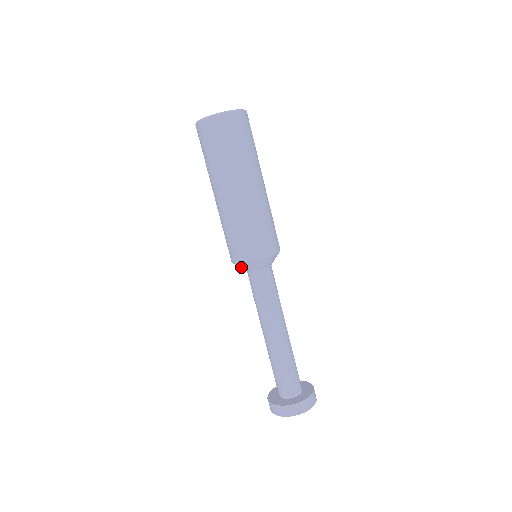
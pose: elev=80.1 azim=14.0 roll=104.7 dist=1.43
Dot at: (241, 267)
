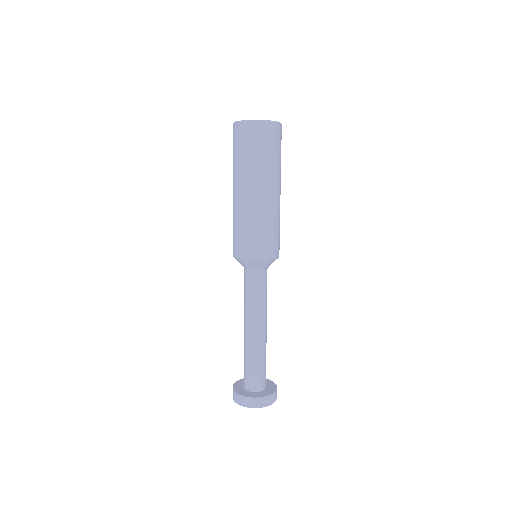
Dot at: (240, 262)
